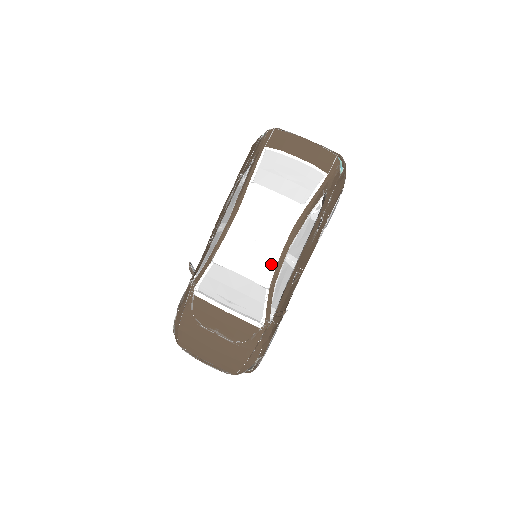
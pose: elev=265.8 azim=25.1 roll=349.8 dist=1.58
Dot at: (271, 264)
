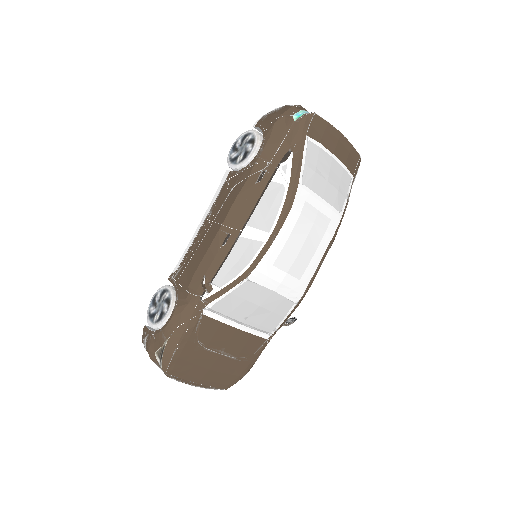
Dot at: (307, 278)
